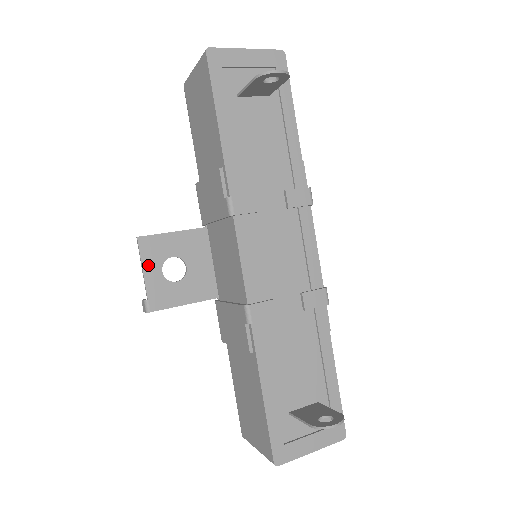
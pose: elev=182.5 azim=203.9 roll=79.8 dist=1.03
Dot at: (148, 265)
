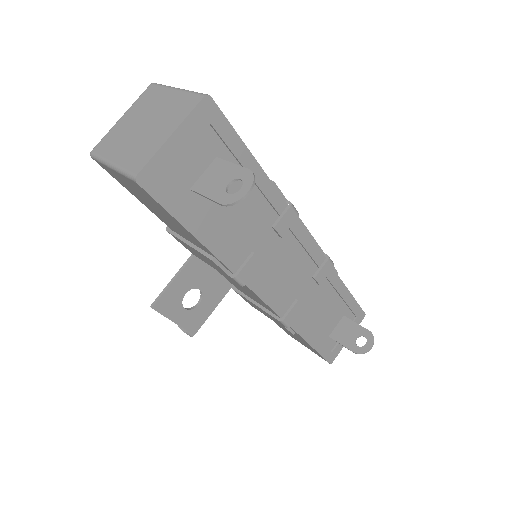
Dot at: (173, 315)
